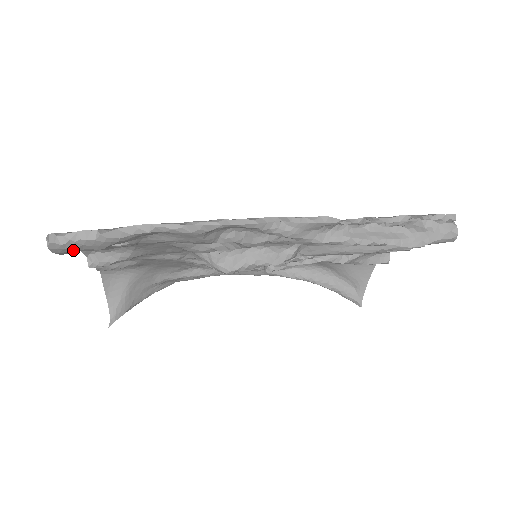
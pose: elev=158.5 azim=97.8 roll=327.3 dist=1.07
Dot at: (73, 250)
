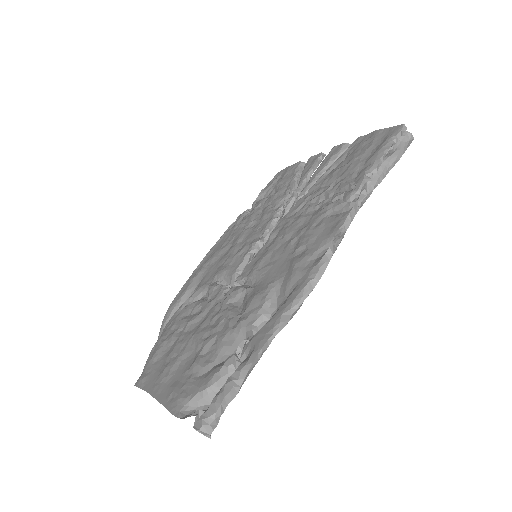
Dot at: occluded
